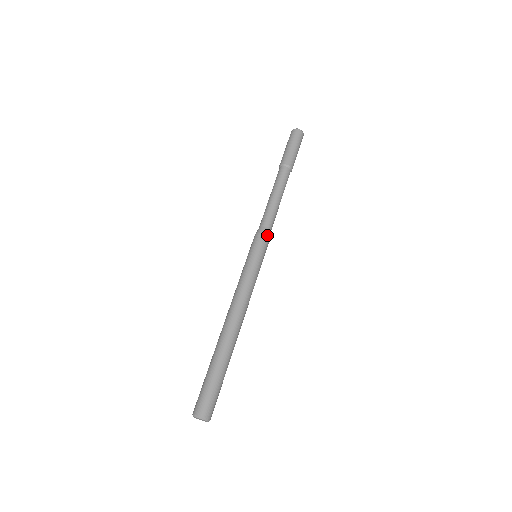
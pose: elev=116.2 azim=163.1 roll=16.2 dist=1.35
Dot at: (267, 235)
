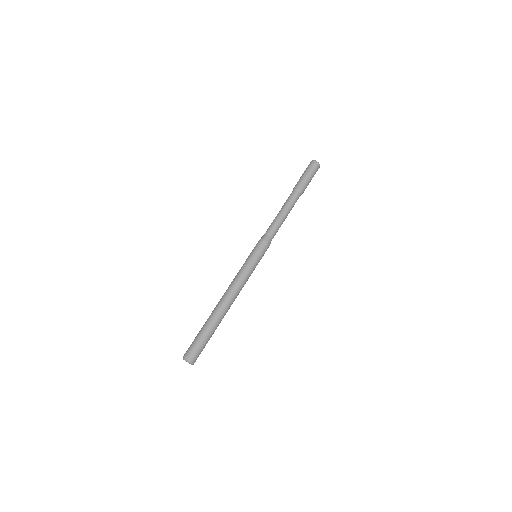
Dot at: occluded
